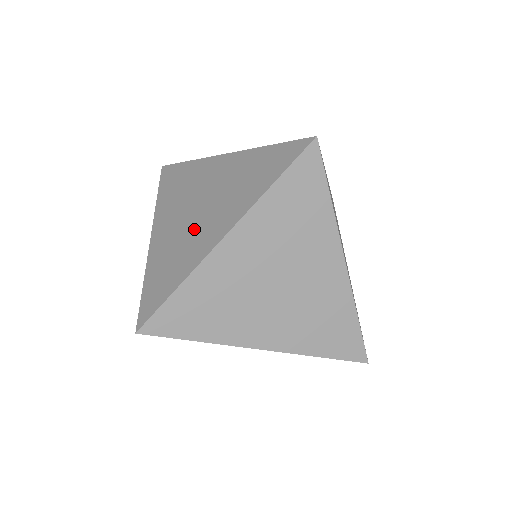
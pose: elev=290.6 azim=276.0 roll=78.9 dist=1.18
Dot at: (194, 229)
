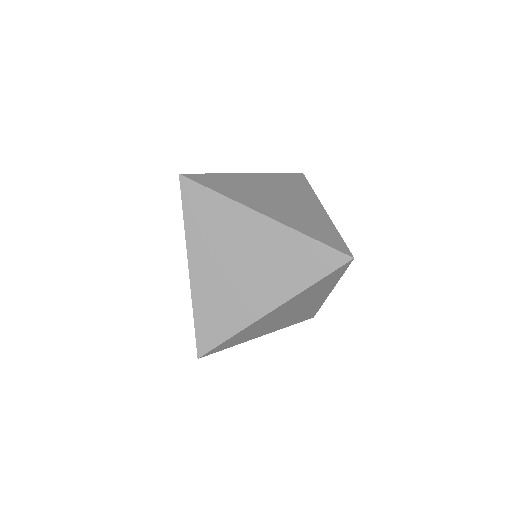
Dot at: occluded
